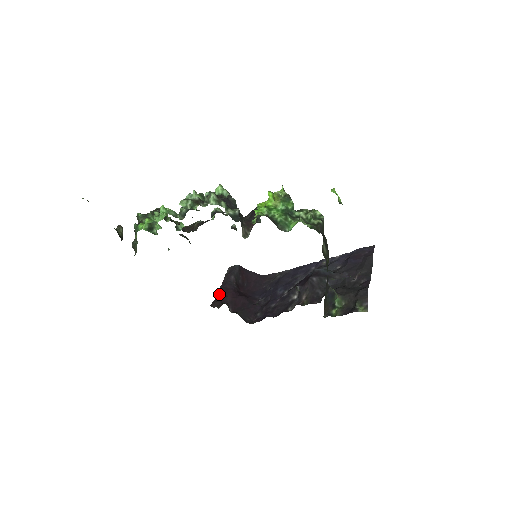
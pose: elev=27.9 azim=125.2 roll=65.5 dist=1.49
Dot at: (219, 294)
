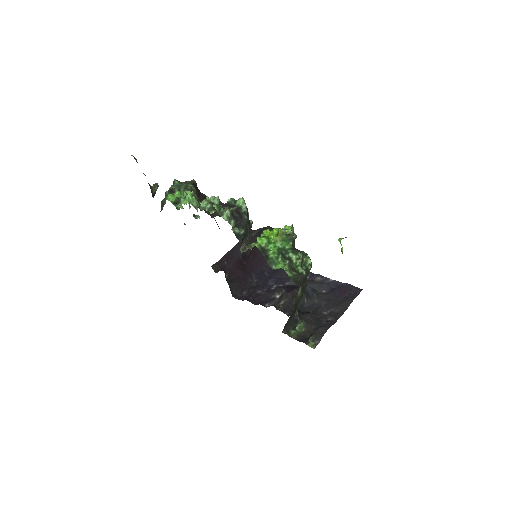
Dot at: (224, 258)
